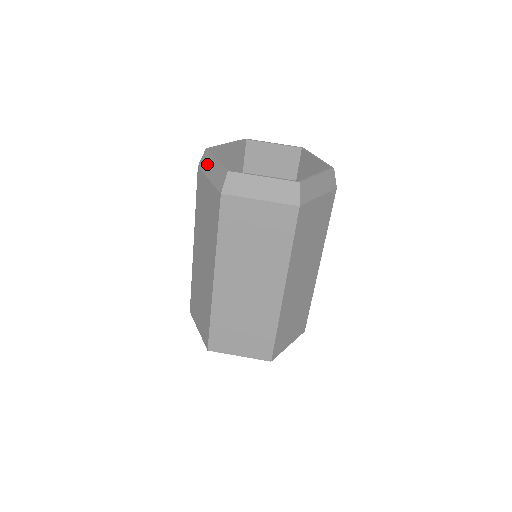
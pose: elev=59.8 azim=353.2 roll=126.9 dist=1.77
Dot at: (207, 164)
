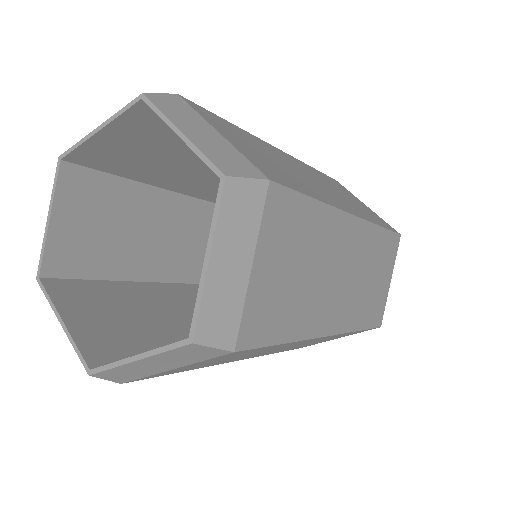
Dot at: occluded
